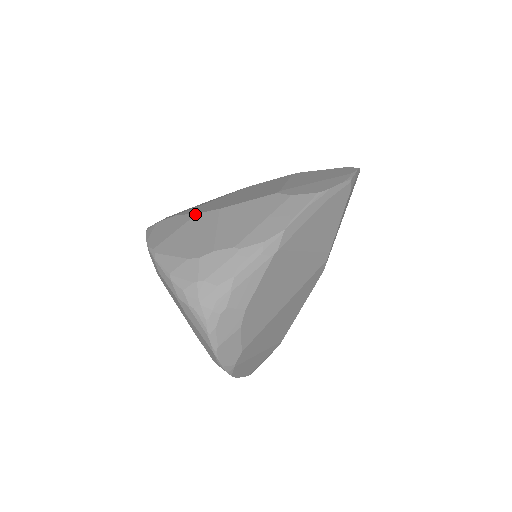
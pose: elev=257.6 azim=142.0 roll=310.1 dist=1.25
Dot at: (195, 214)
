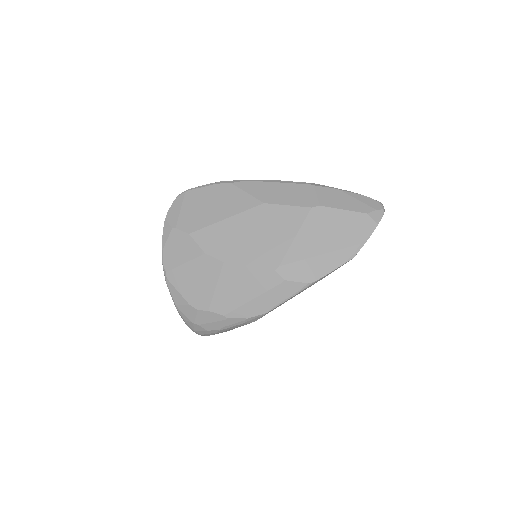
Dot at: (203, 253)
